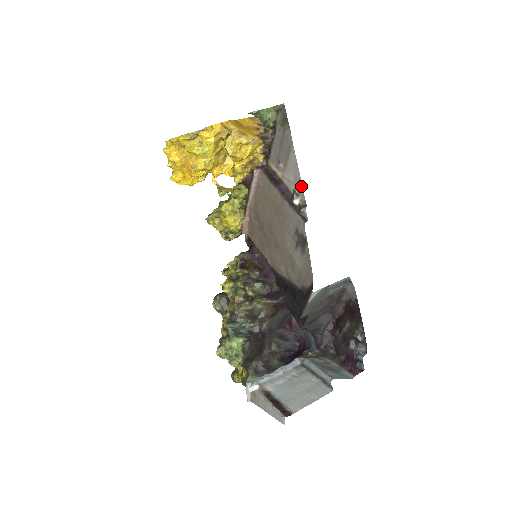
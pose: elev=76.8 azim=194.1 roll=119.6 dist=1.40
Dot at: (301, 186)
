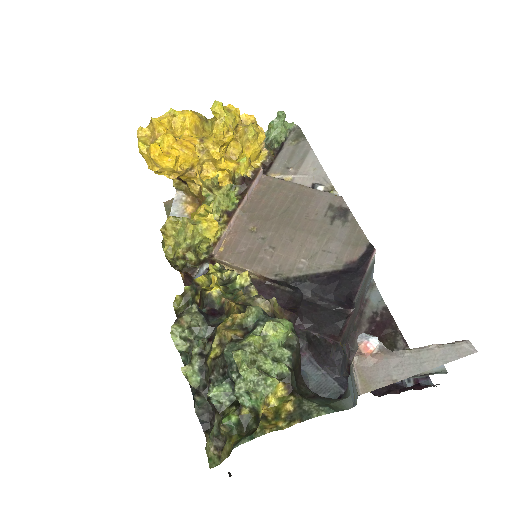
Dot at: (325, 176)
